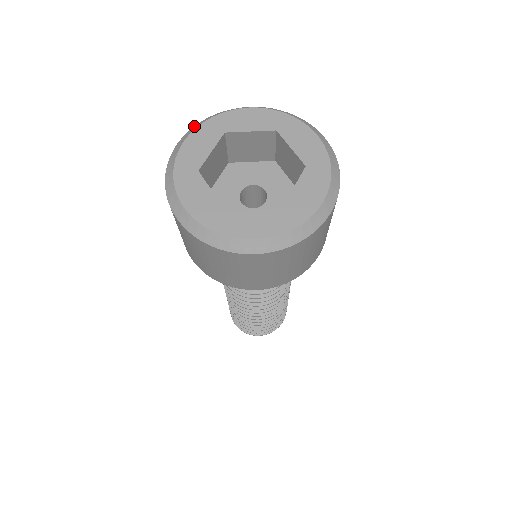
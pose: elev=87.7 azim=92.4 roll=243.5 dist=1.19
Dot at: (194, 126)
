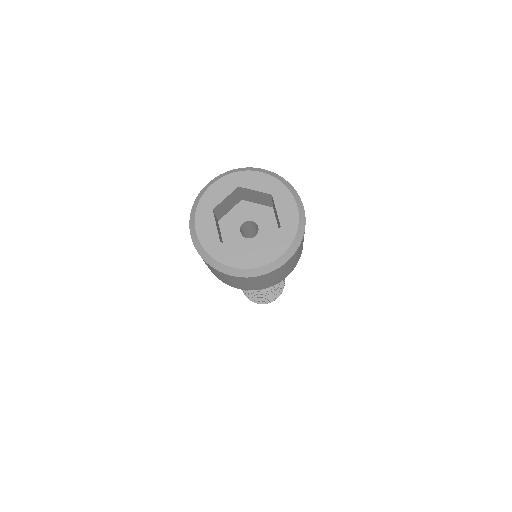
Dot at: (222, 174)
